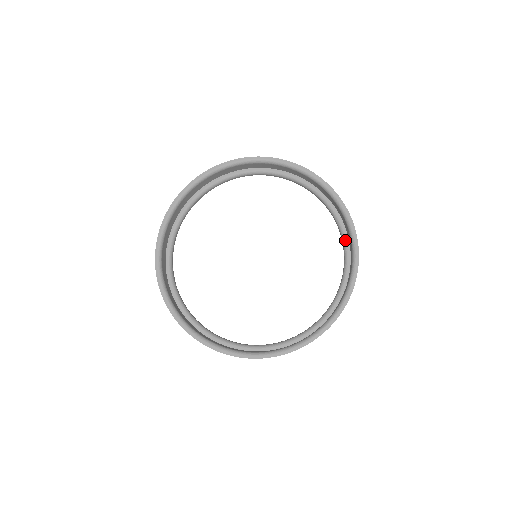
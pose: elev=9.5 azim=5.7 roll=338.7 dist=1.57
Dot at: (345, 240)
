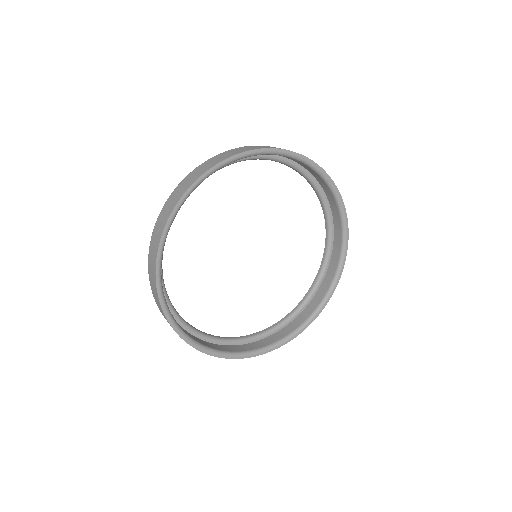
Dot at: (309, 299)
